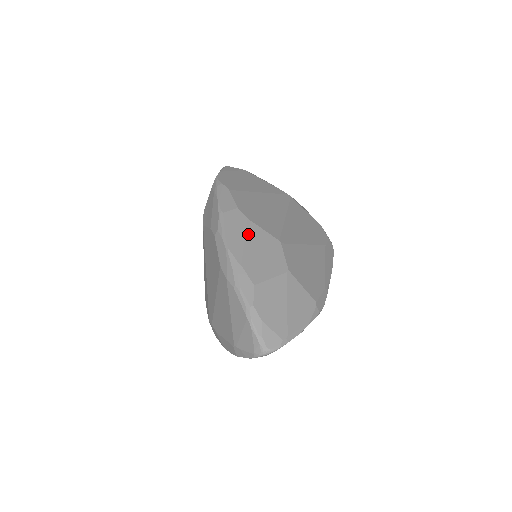
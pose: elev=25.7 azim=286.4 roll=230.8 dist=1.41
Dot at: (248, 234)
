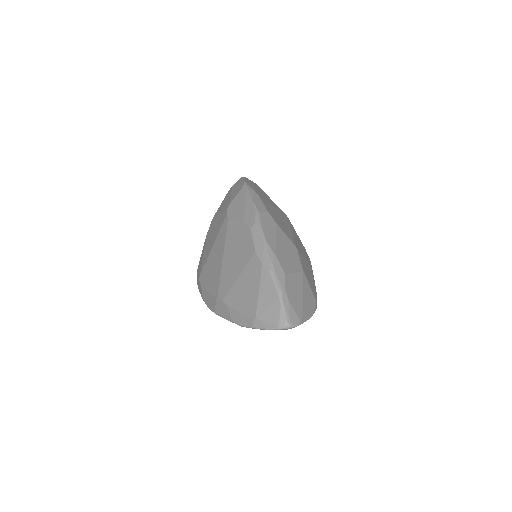
Dot at: (277, 234)
